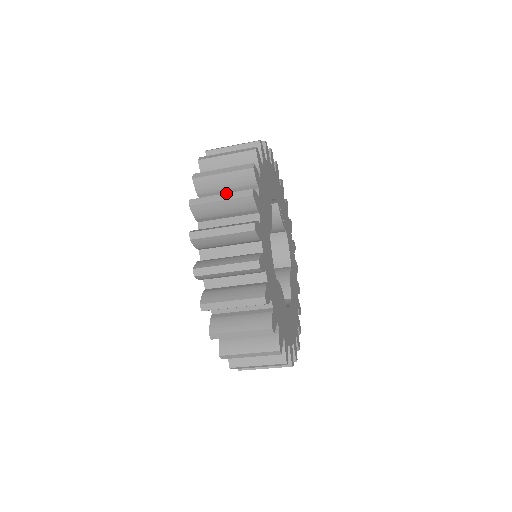
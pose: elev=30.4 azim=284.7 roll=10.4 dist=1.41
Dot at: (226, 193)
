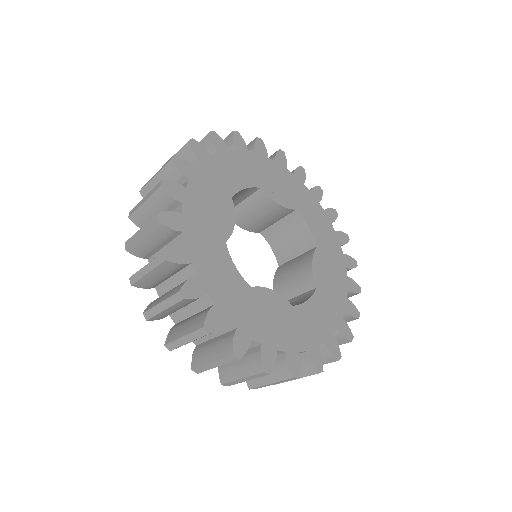
Dot at: (143, 226)
